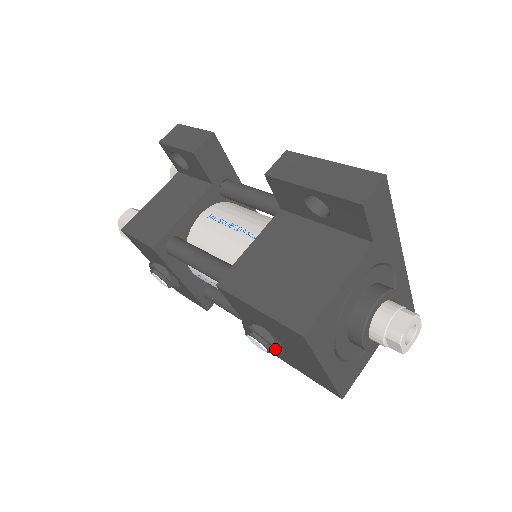
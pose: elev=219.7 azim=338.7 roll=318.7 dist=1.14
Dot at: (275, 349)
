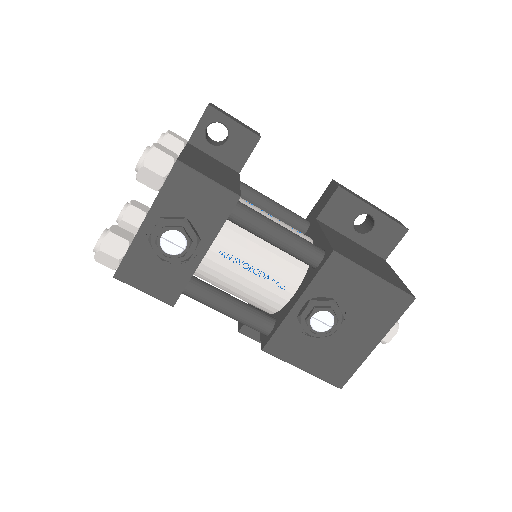
Dot at: occluded
